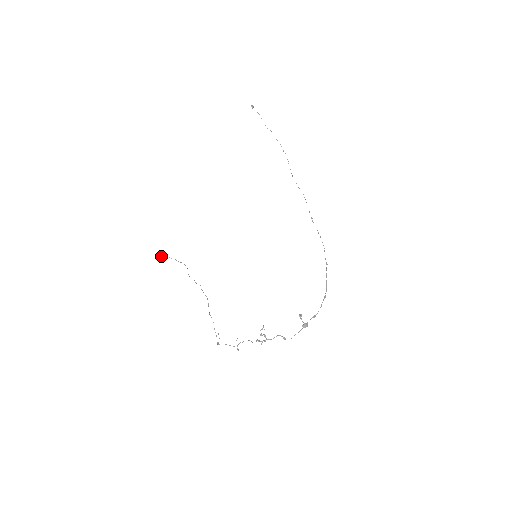
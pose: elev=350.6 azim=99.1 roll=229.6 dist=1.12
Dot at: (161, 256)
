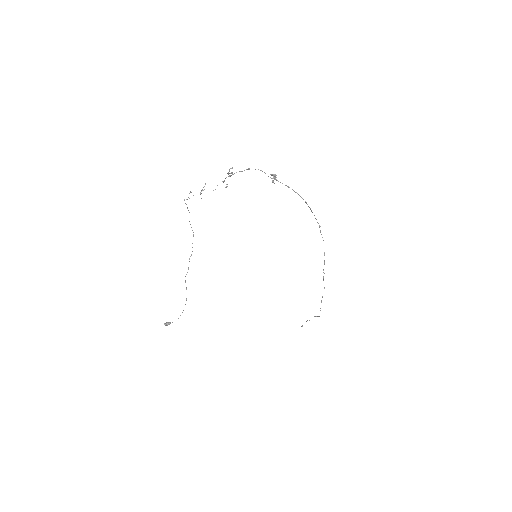
Dot at: (166, 323)
